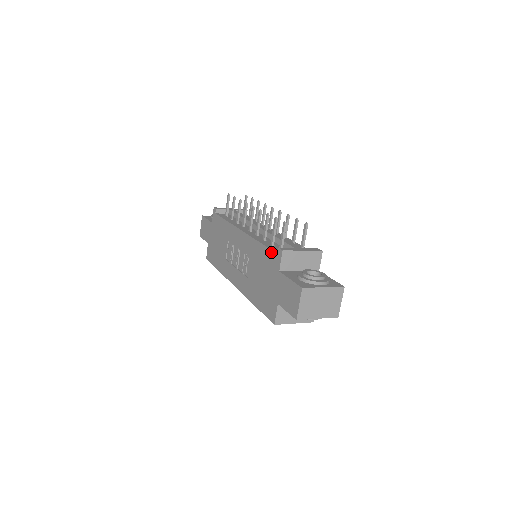
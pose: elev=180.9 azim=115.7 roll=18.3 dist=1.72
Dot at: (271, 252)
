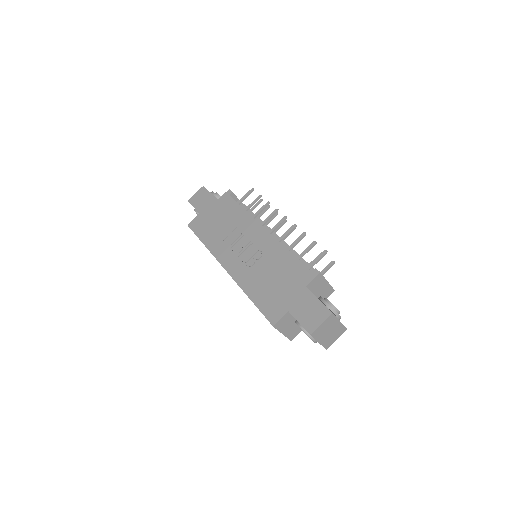
Dot at: (303, 266)
